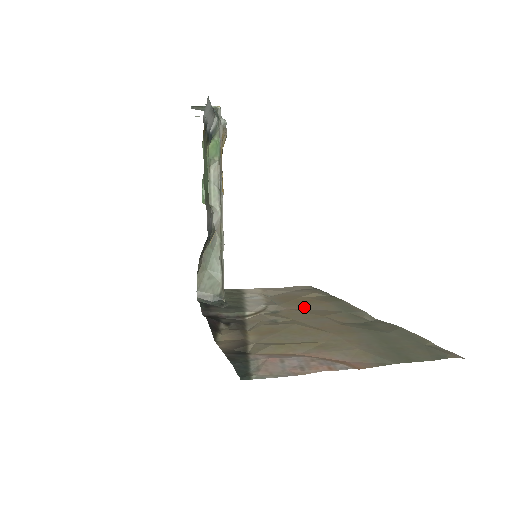
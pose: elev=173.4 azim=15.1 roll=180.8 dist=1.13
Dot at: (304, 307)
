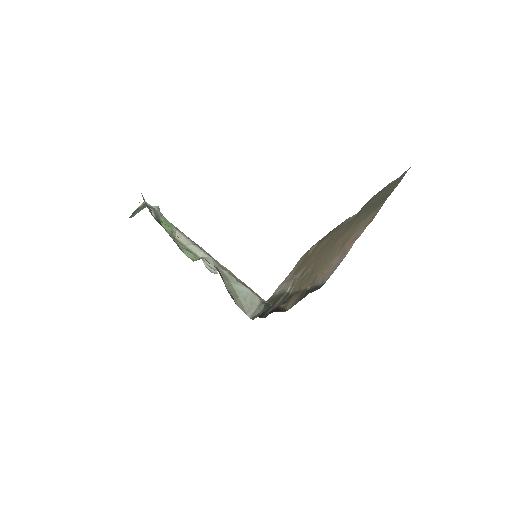
Dot at: (314, 255)
